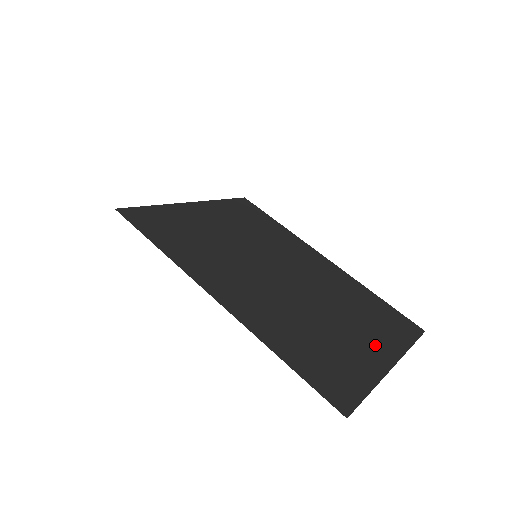
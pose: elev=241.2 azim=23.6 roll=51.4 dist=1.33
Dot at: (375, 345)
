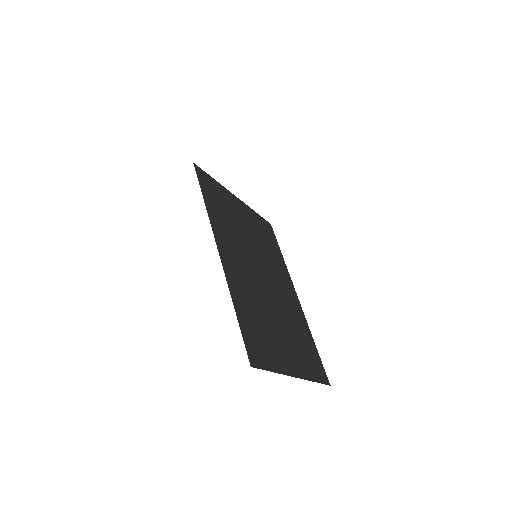
Dot at: (293, 359)
